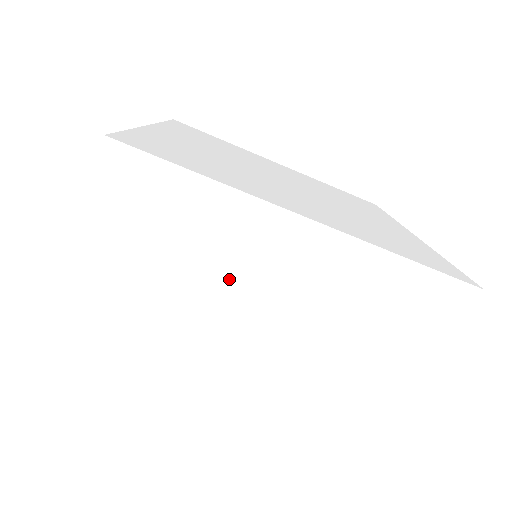
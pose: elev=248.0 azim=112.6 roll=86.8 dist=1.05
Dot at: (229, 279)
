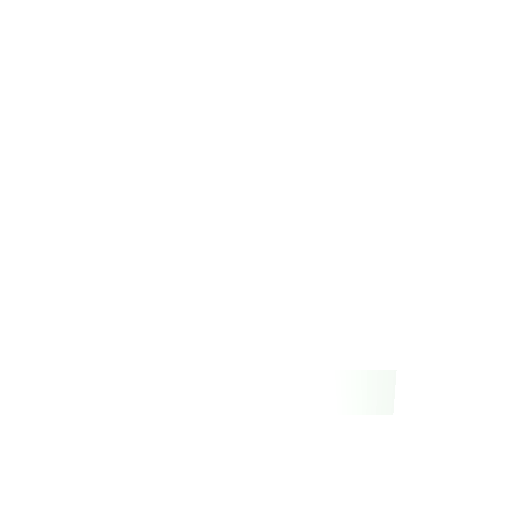
Dot at: (192, 346)
